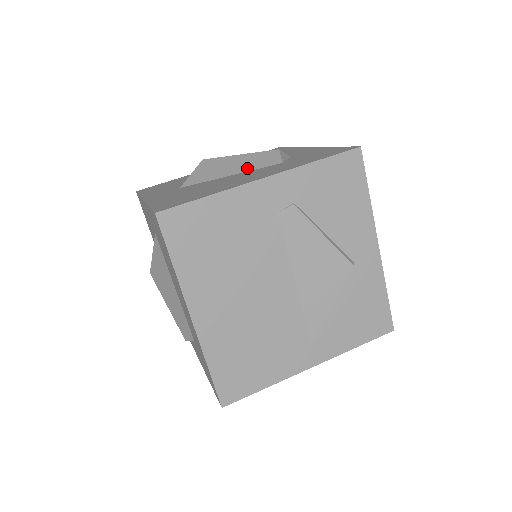
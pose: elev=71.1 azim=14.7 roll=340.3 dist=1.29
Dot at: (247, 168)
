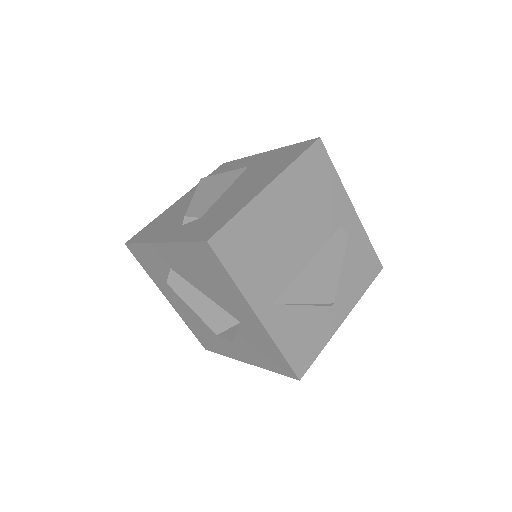
Dot at: occluded
